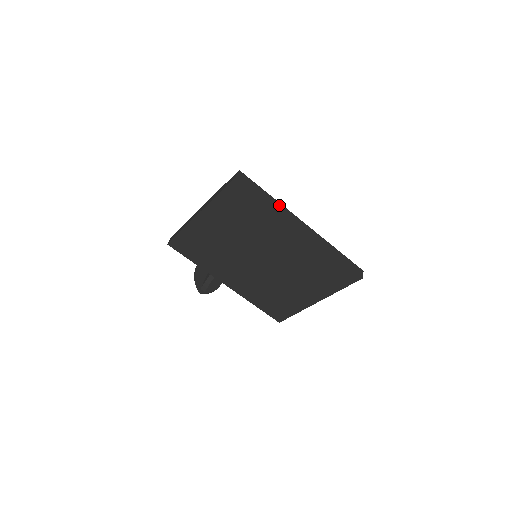
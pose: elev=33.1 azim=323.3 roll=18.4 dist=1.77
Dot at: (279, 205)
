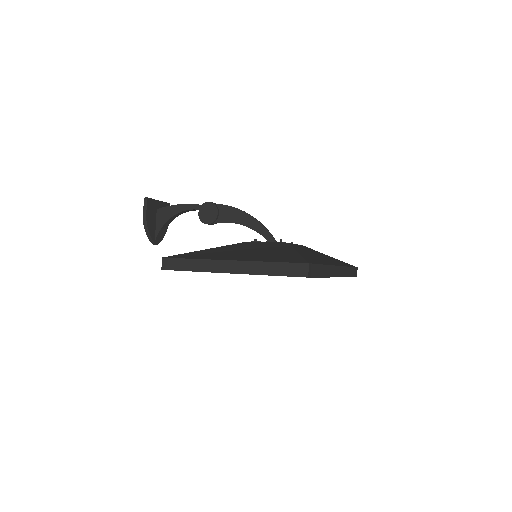
Dot at: (327, 269)
